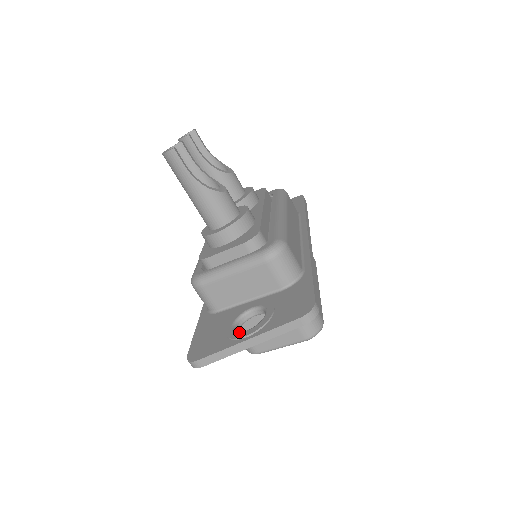
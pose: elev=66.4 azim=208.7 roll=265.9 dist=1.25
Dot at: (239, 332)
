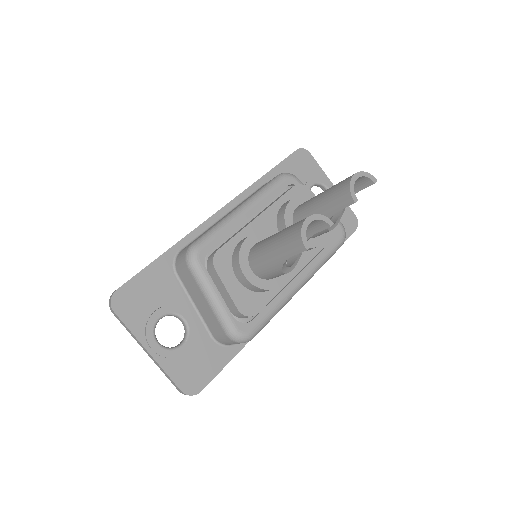
Dot at: (154, 335)
